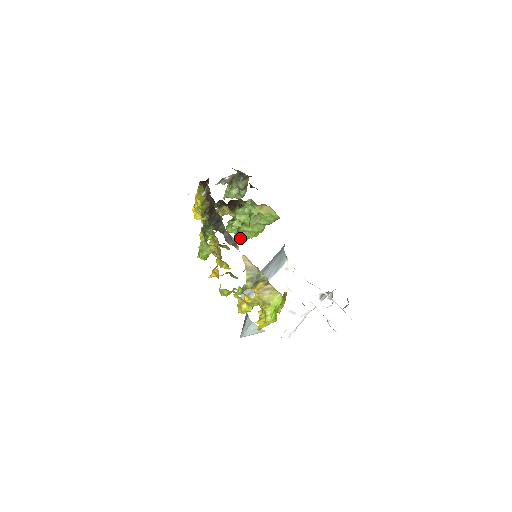
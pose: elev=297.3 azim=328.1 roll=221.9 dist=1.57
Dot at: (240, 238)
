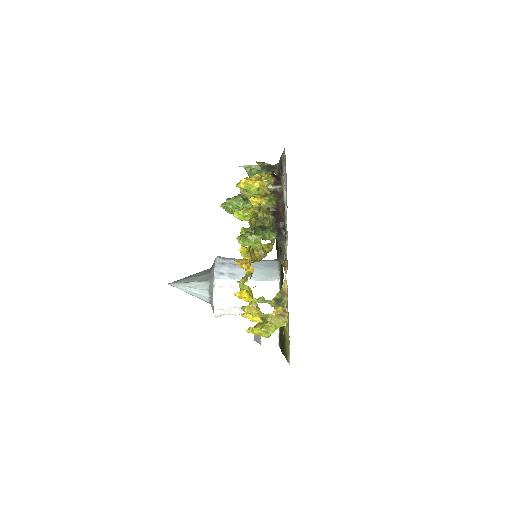
Dot at: (228, 208)
